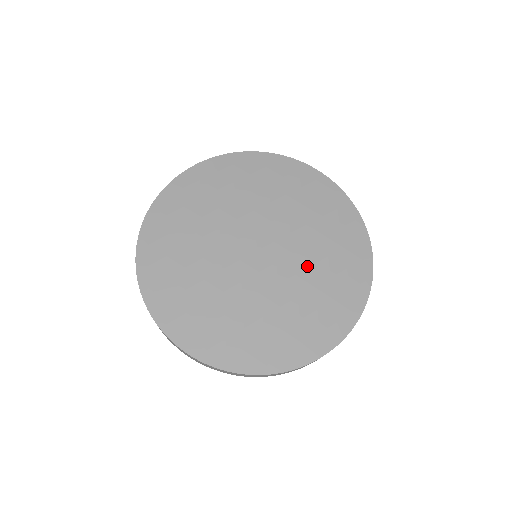
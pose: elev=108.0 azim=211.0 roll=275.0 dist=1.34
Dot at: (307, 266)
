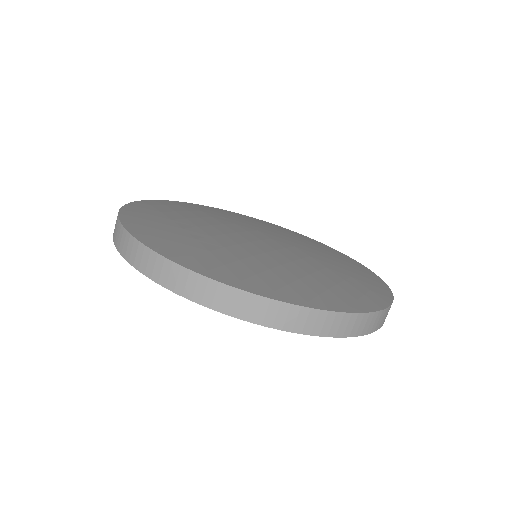
Dot at: (314, 254)
